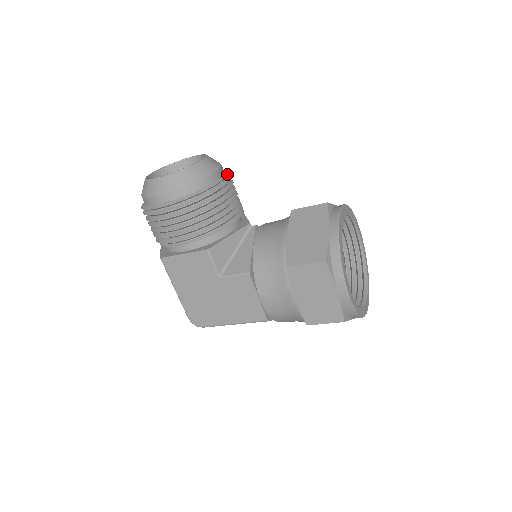
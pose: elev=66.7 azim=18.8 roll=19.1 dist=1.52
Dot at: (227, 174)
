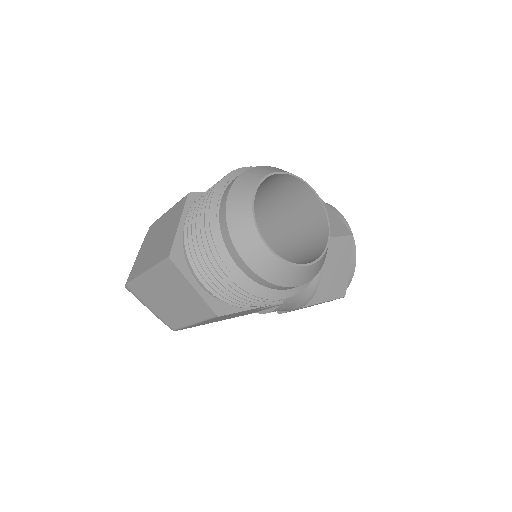
Dot at: occluded
